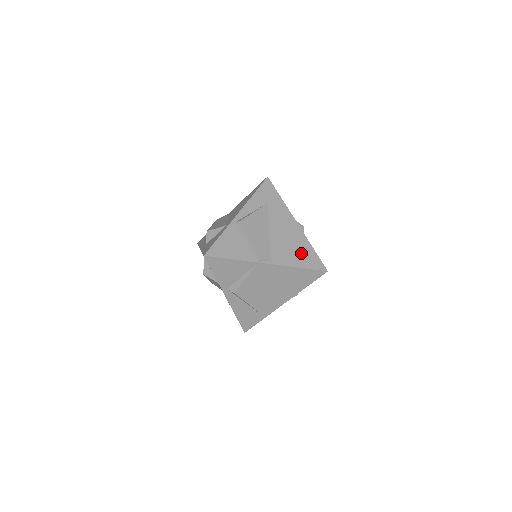
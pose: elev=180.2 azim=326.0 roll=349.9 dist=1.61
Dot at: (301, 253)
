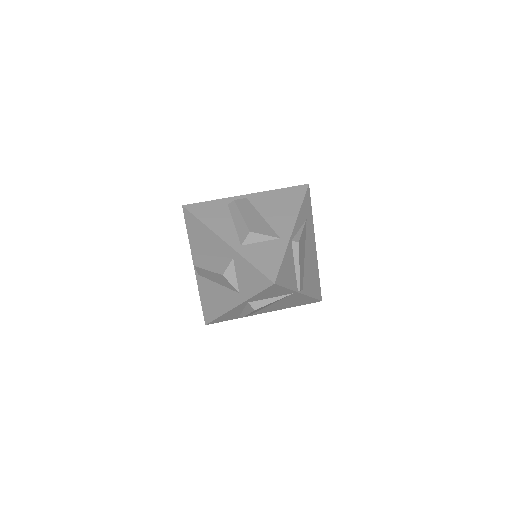
Dot at: (315, 281)
